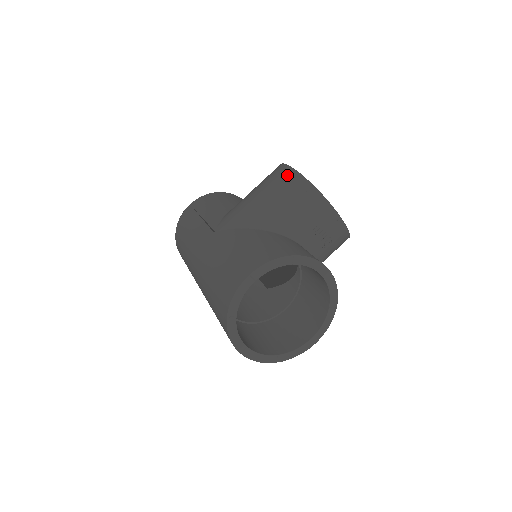
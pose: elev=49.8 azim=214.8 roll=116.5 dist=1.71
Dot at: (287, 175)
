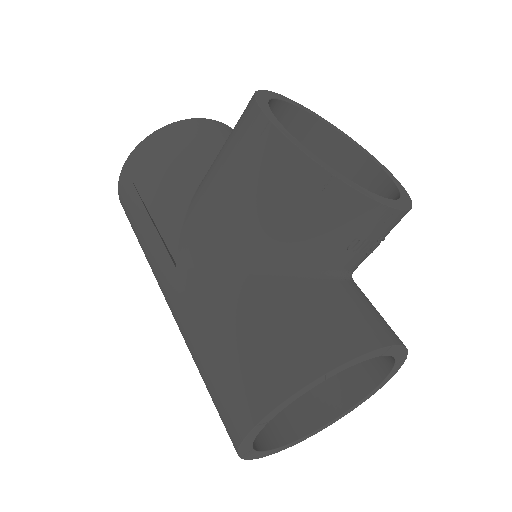
Dot at: (274, 153)
